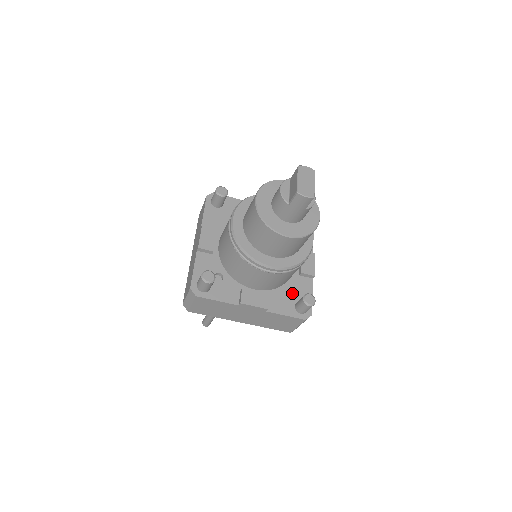
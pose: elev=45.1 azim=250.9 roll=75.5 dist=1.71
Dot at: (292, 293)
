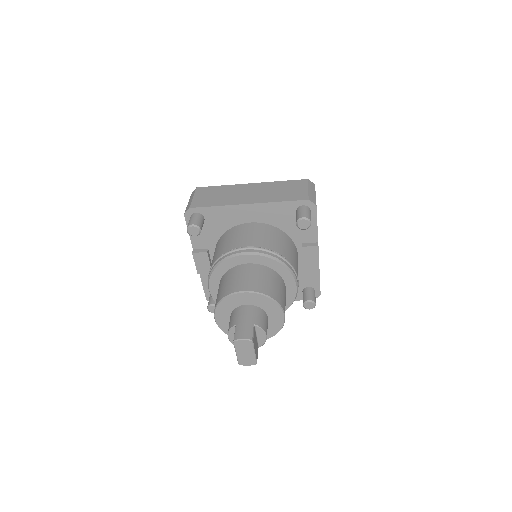
Dot at: occluded
